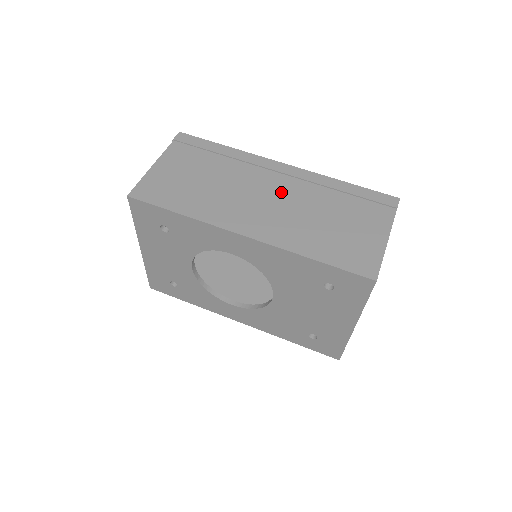
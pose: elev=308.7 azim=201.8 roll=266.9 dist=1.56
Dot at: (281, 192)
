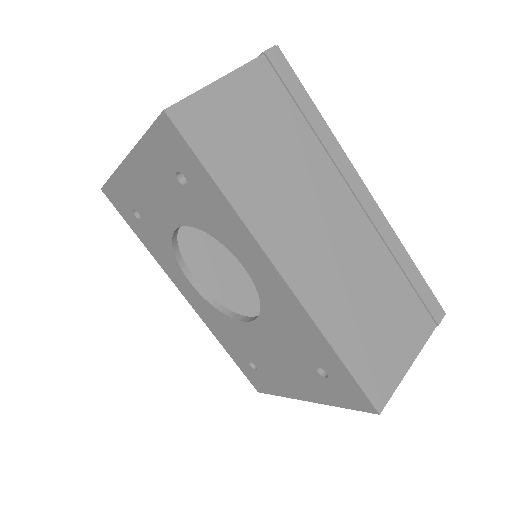
Dot at: (346, 231)
